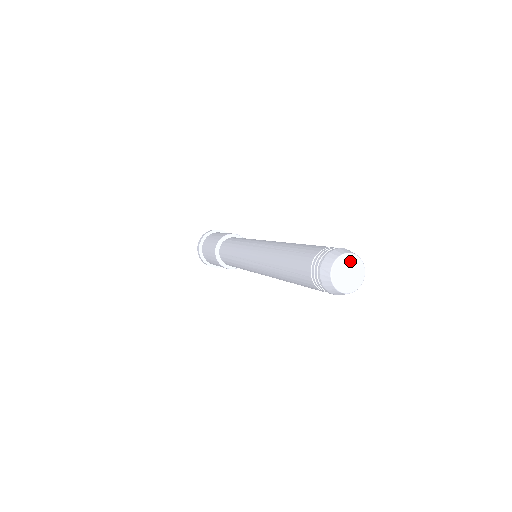
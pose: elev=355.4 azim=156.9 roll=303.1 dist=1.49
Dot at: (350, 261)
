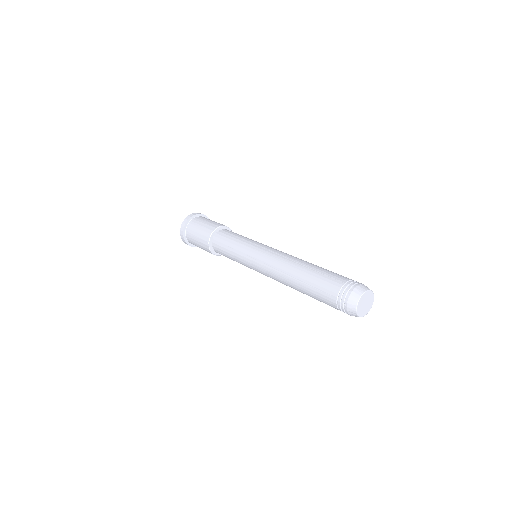
Dot at: (364, 298)
